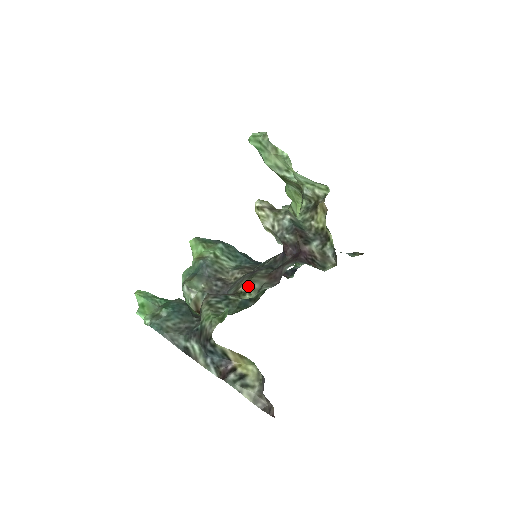
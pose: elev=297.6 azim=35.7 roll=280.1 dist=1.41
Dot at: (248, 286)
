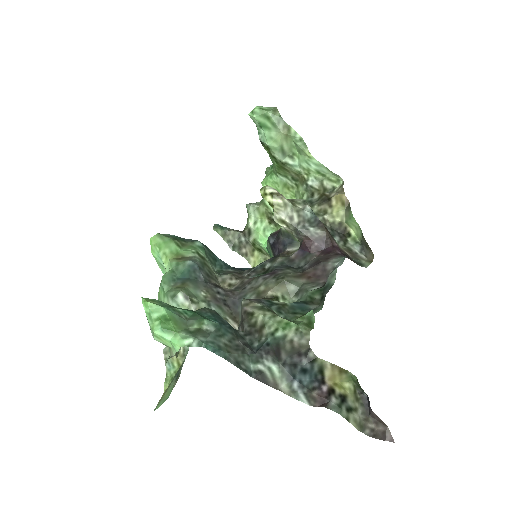
Dot at: (280, 289)
